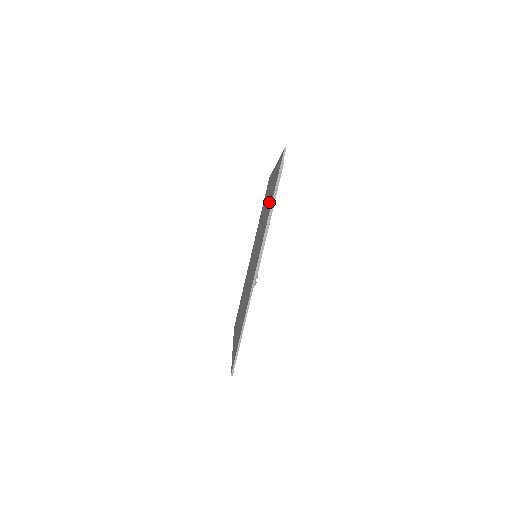
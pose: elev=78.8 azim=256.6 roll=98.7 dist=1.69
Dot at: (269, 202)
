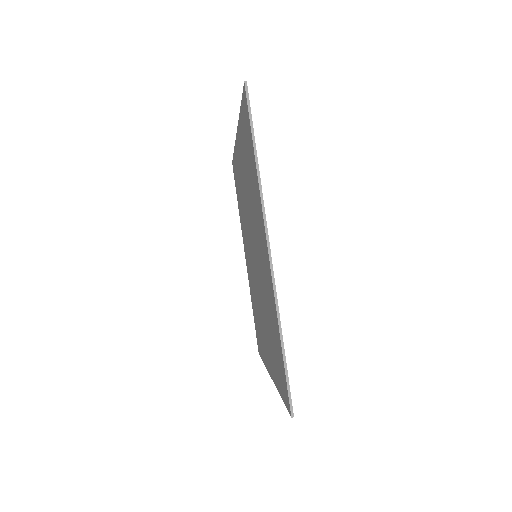
Dot at: (239, 192)
